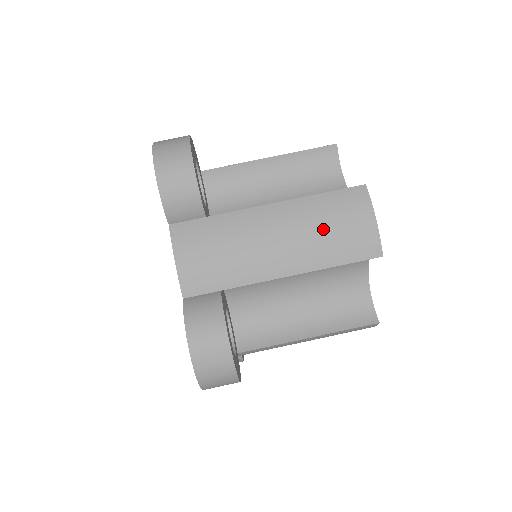
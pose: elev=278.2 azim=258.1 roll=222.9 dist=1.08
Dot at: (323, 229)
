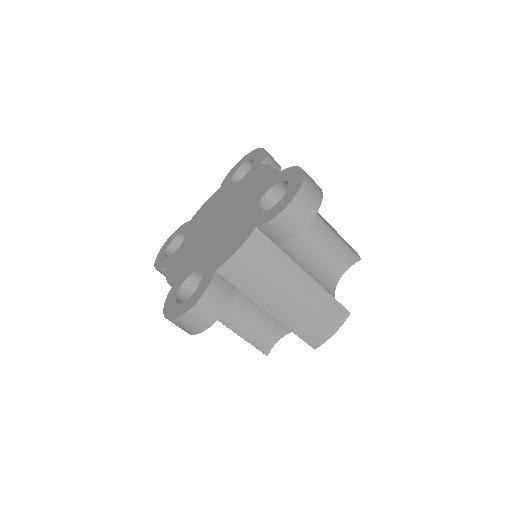
Dot at: (312, 314)
